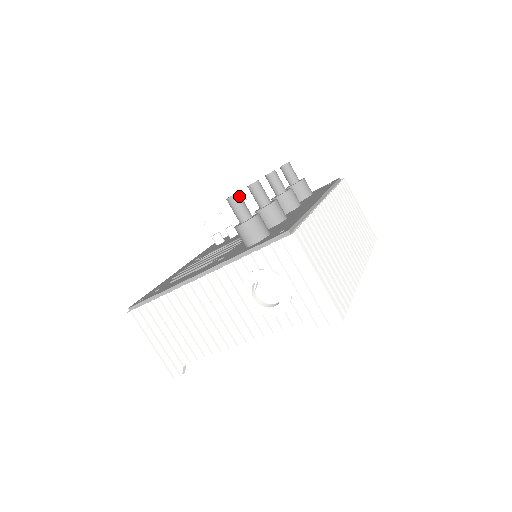
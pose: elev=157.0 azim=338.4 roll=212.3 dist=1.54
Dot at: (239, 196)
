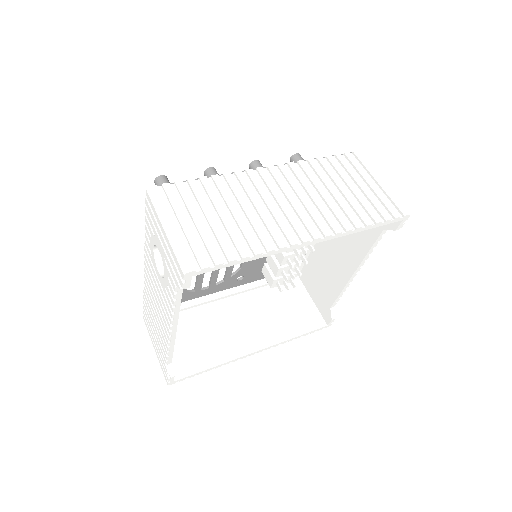
Dot at: (161, 178)
